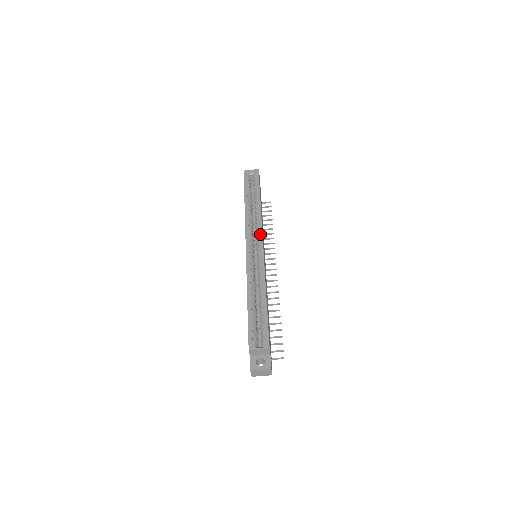
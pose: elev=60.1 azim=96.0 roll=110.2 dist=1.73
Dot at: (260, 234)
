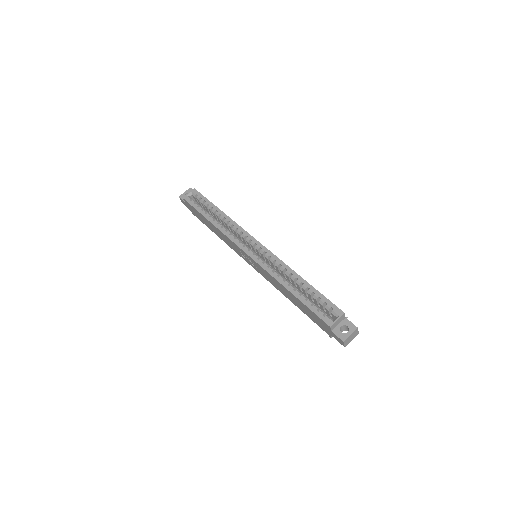
Dot at: (247, 235)
